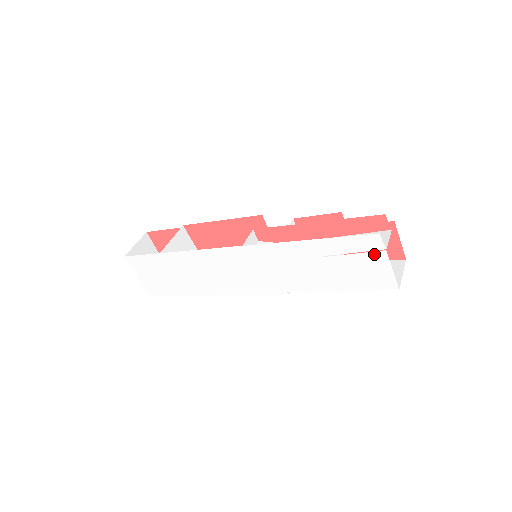
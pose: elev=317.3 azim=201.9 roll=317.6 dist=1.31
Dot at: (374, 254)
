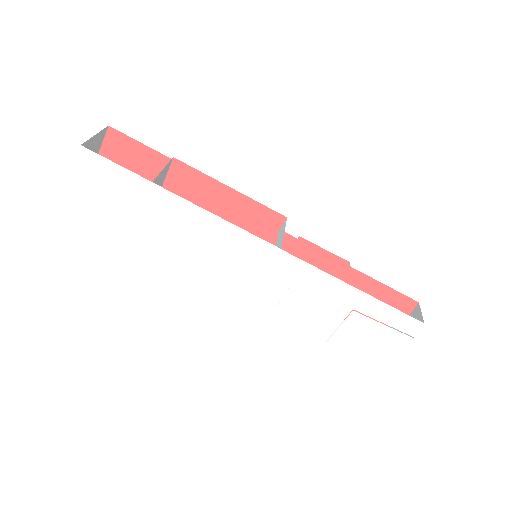
Dot at: (400, 335)
